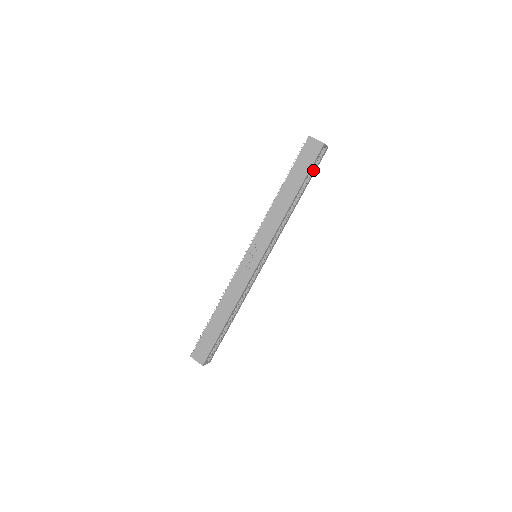
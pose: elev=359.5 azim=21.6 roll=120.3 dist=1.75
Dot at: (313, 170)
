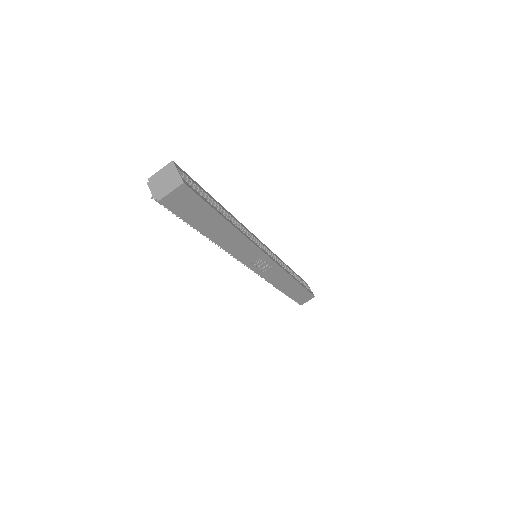
Dot at: (199, 190)
